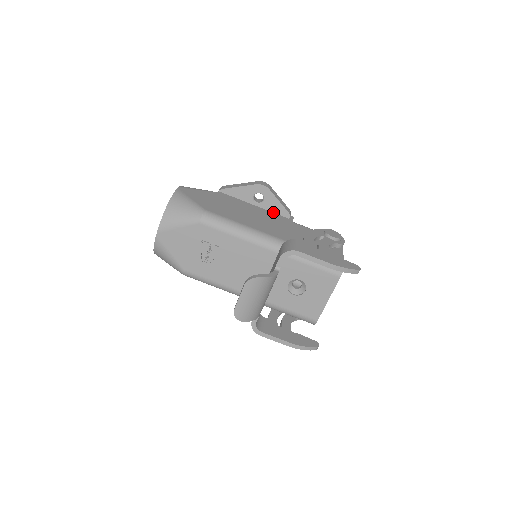
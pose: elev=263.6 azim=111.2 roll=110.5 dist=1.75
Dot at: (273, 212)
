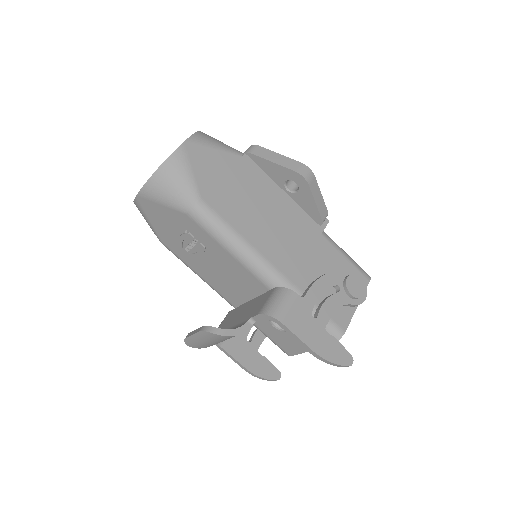
Dot at: (303, 209)
